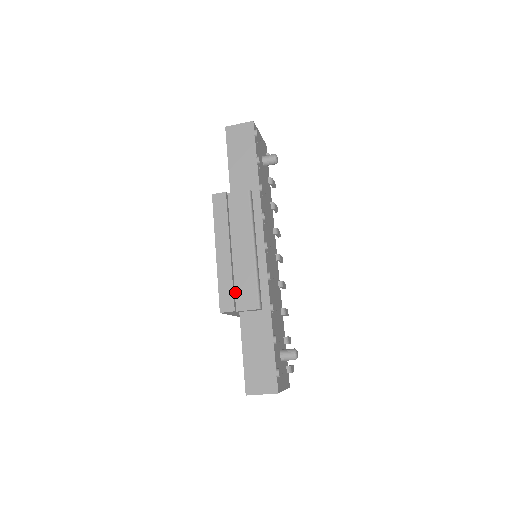
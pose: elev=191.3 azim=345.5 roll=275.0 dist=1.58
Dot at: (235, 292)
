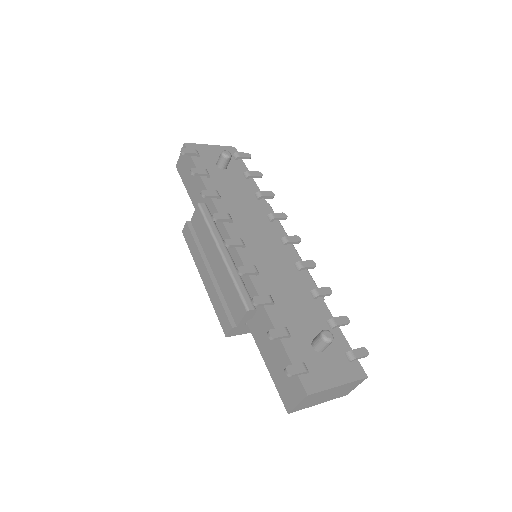
Dot at: (228, 308)
